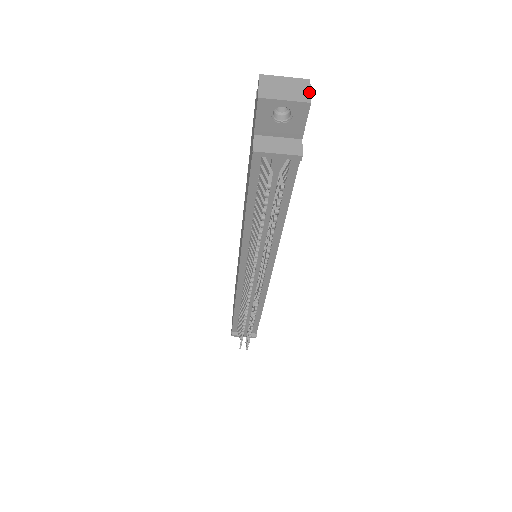
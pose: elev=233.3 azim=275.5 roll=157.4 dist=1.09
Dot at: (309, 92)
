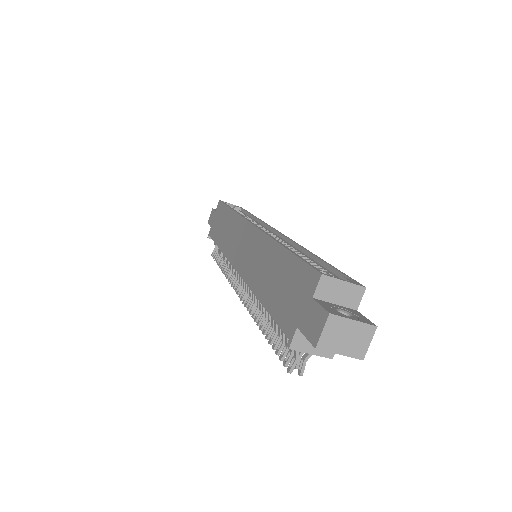
Dot at: (368, 345)
